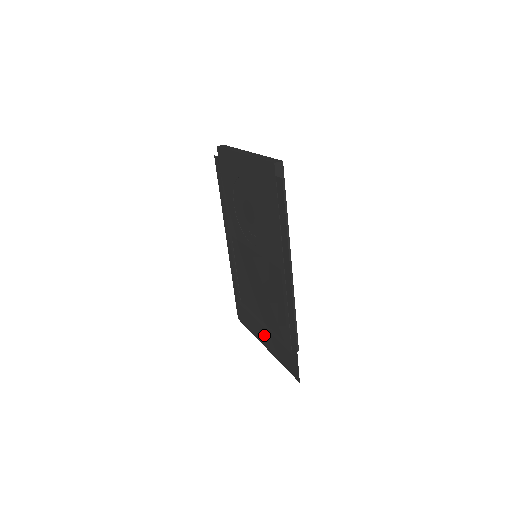
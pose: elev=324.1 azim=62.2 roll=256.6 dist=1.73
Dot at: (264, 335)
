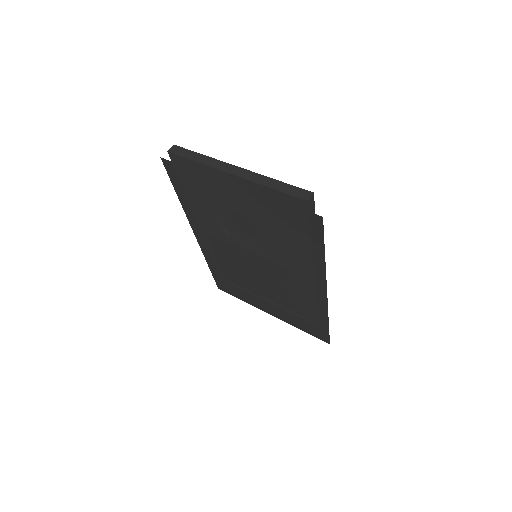
Dot at: (270, 308)
